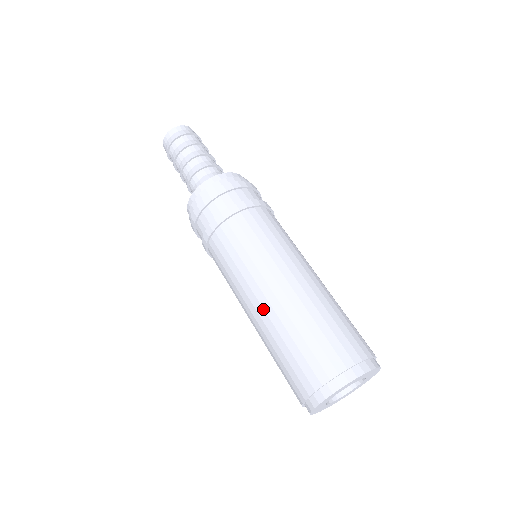
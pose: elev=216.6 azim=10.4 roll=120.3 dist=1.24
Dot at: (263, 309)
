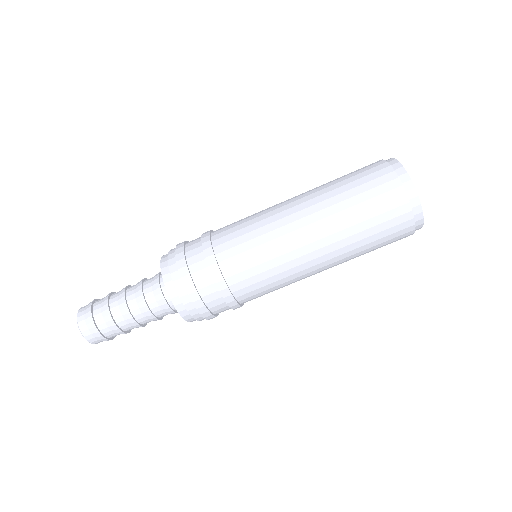
Dot at: (308, 207)
